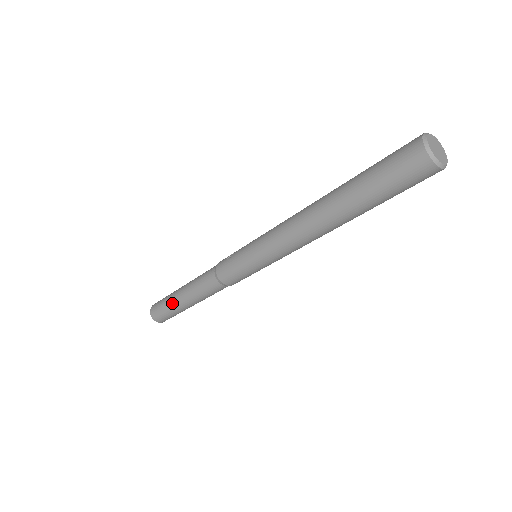
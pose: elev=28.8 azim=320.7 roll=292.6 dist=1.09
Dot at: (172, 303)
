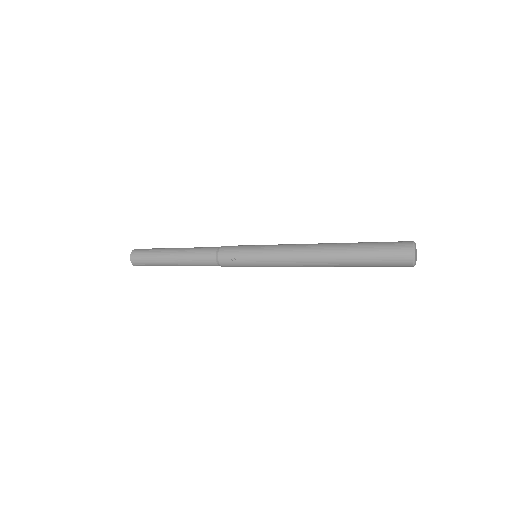
Dot at: (163, 265)
